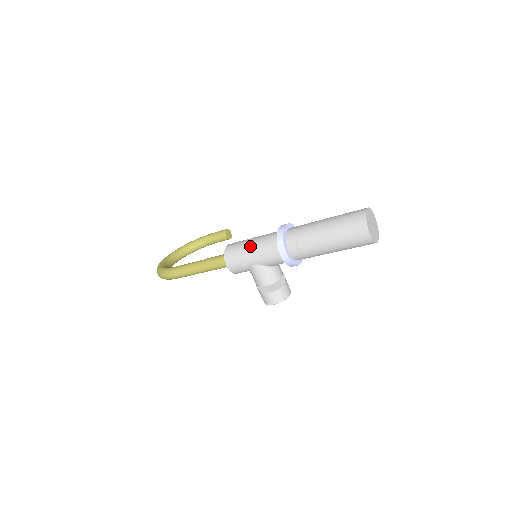
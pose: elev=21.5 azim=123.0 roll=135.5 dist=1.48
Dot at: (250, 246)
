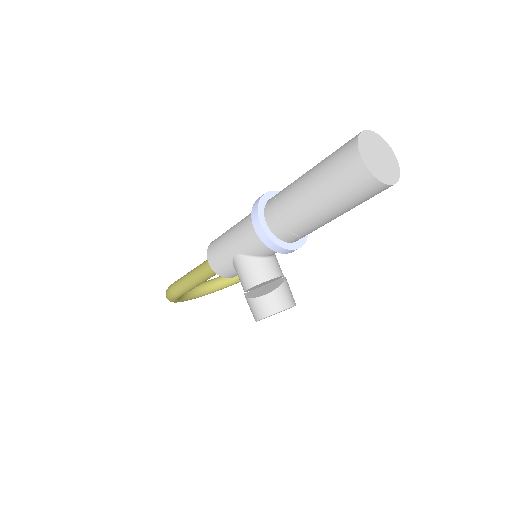
Dot at: (231, 229)
